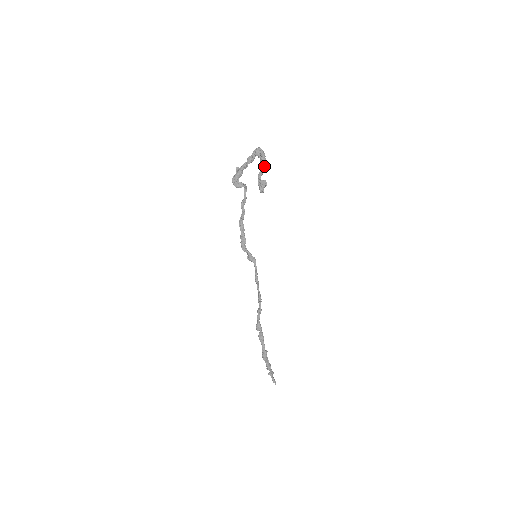
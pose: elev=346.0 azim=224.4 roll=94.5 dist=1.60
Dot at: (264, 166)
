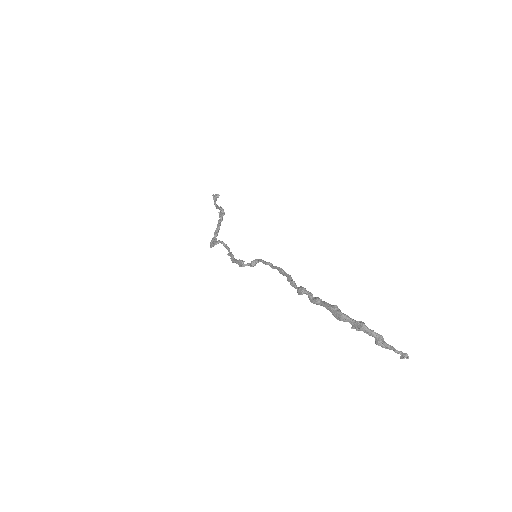
Dot at: (221, 209)
